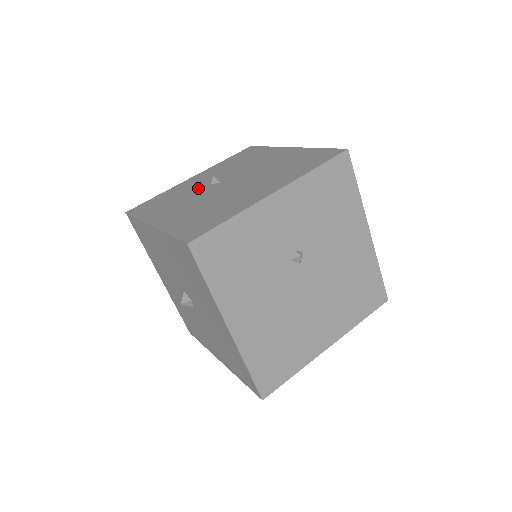
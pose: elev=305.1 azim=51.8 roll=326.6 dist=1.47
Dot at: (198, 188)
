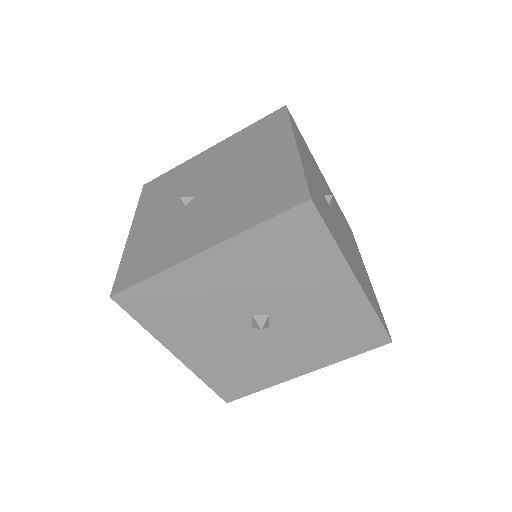
Dot at: (175, 217)
